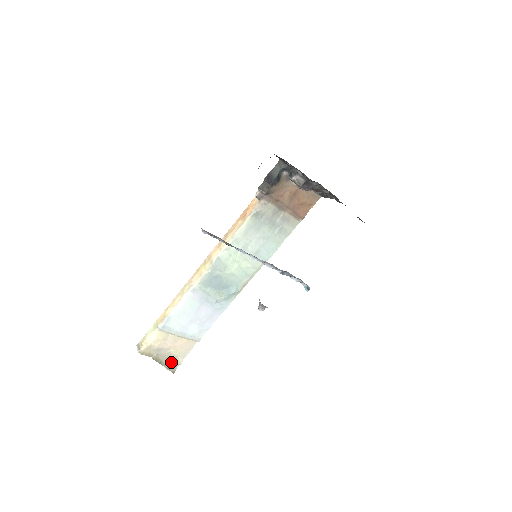
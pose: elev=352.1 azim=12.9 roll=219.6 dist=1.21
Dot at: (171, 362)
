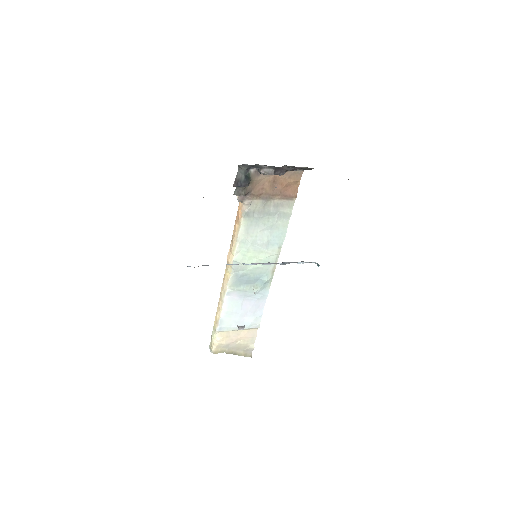
Dot at: (244, 350)
